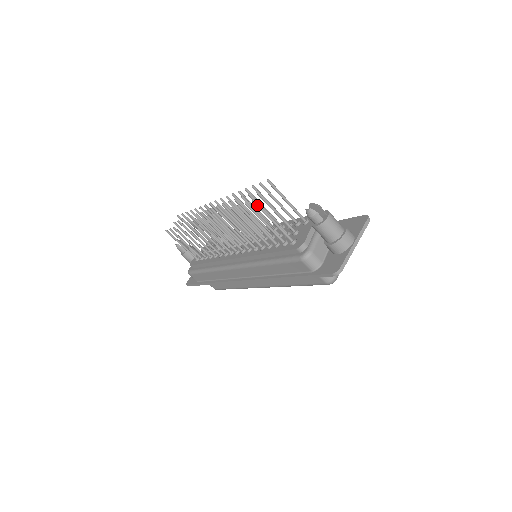
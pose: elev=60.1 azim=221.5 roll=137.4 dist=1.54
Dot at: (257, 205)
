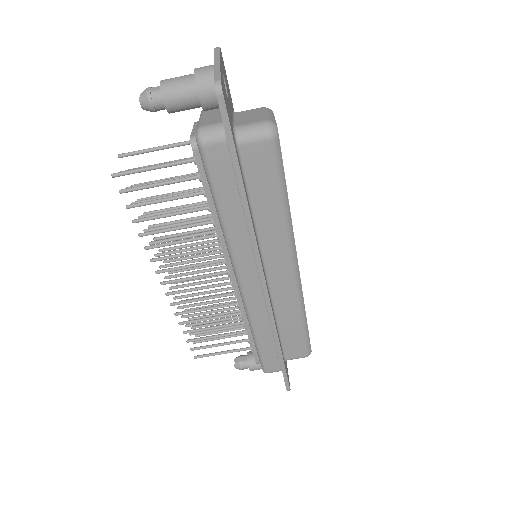
Dot at: (120, 174)
